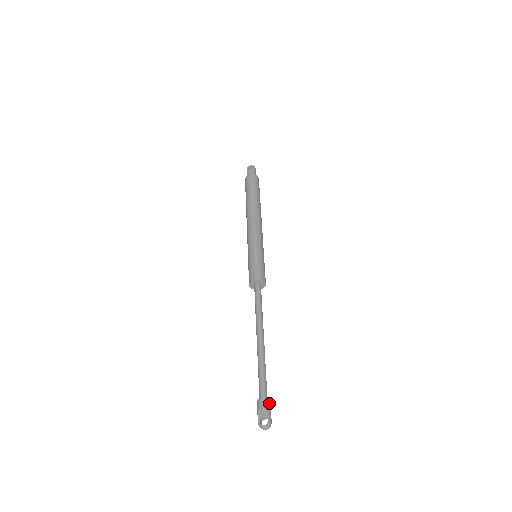
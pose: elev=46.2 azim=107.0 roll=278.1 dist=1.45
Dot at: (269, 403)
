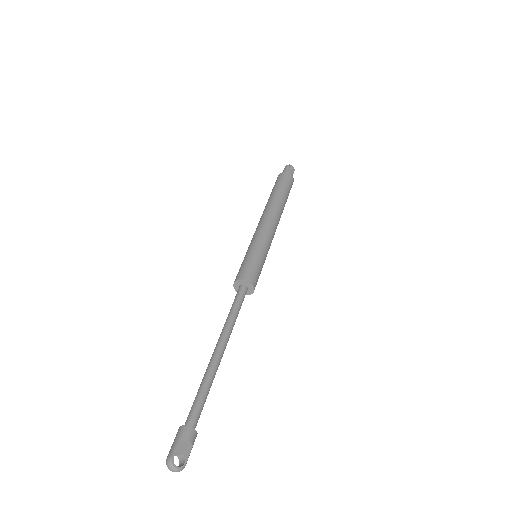
Dot at: occluded
